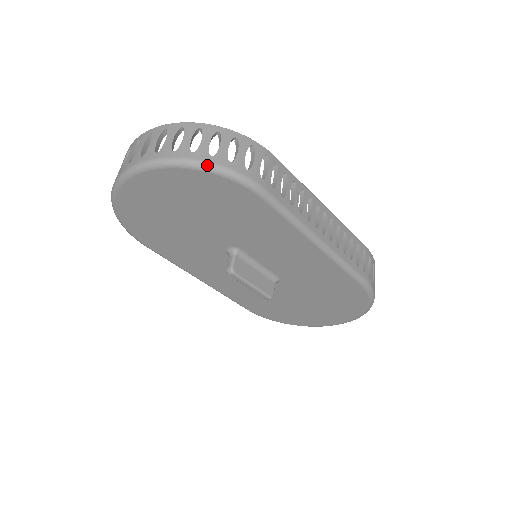
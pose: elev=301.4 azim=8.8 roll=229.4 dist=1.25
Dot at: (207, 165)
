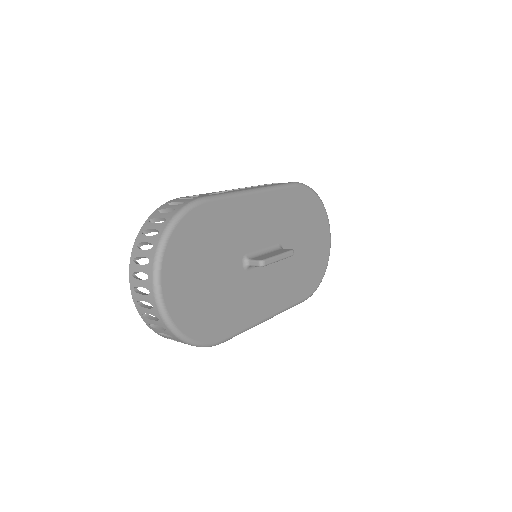
Dot at: (171, 222)
